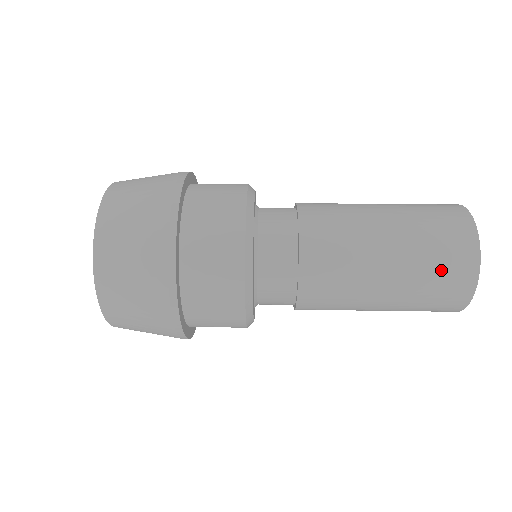
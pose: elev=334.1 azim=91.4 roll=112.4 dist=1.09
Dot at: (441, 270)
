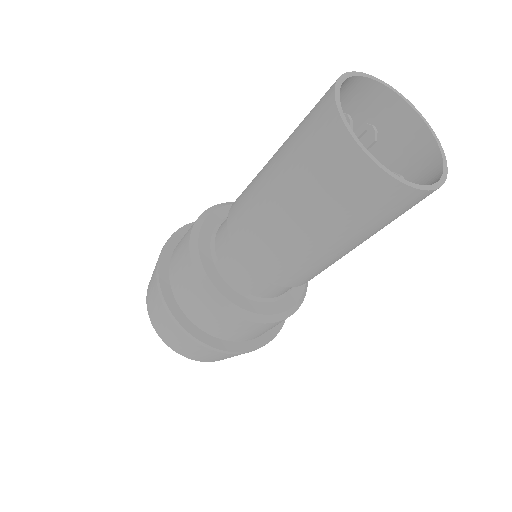
Dot at: (306, 122)
